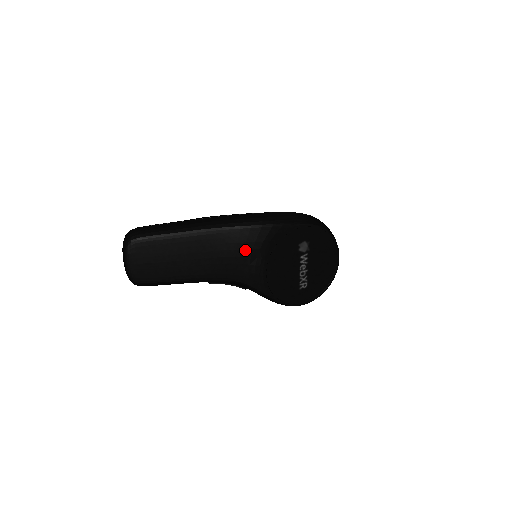
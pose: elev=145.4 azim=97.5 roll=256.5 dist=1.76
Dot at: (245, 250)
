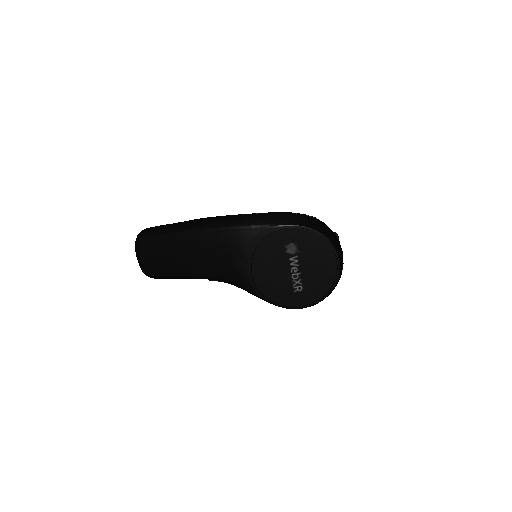
Dot at: (227, 250)
